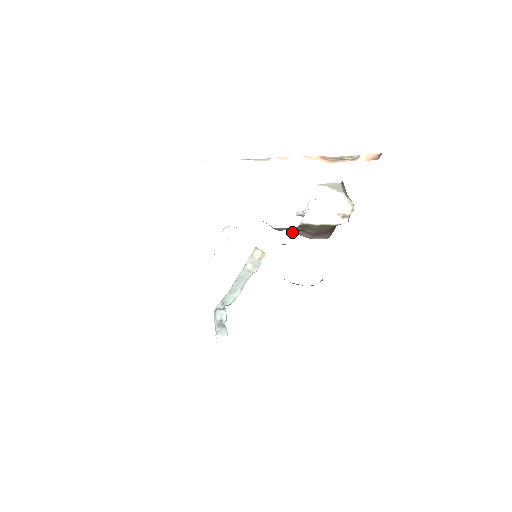
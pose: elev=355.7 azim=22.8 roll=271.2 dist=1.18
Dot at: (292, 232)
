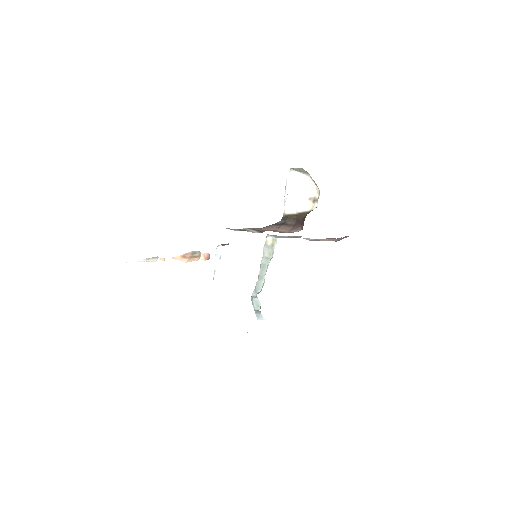
Dot at: (274, 229)
